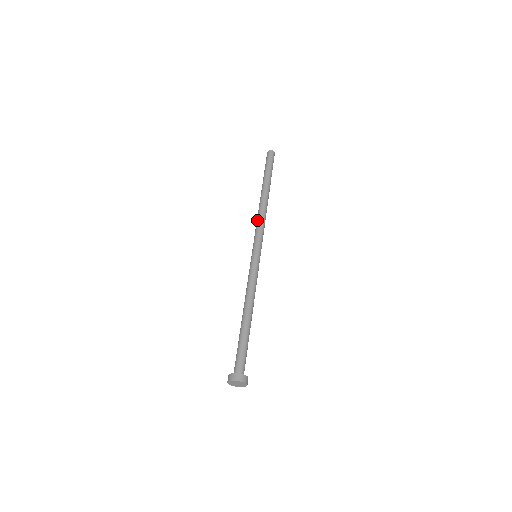
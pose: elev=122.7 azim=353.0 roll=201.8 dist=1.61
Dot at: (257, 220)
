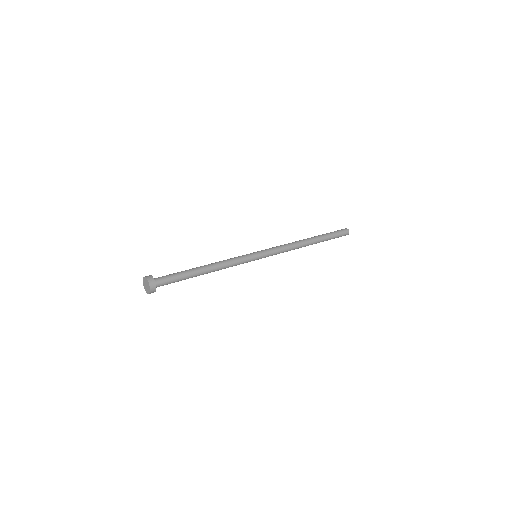
Dot at: (286, 244)
